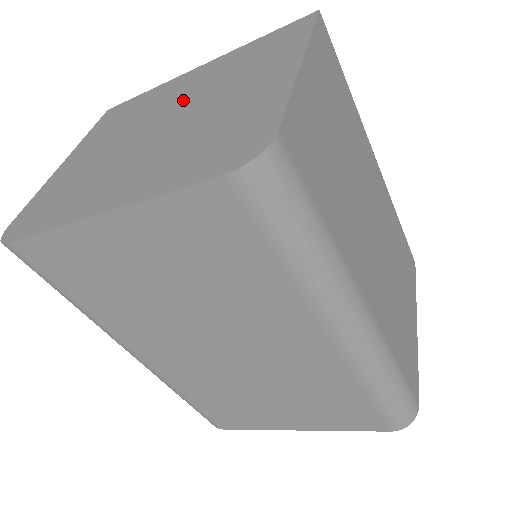
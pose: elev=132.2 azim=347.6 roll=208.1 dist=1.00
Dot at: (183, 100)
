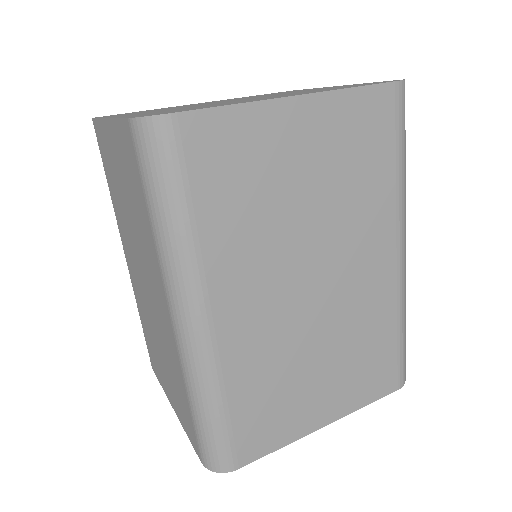
Dot at: (235, 99)
